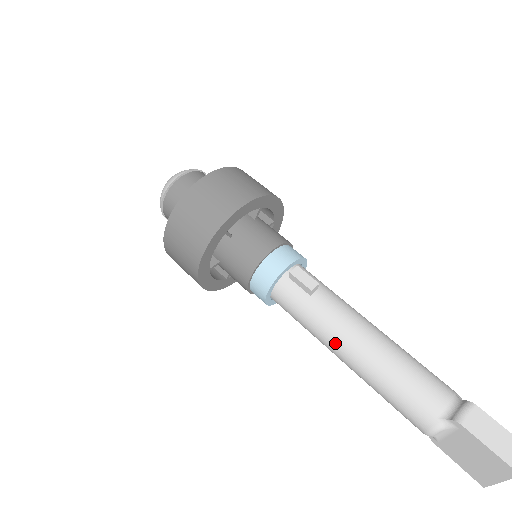
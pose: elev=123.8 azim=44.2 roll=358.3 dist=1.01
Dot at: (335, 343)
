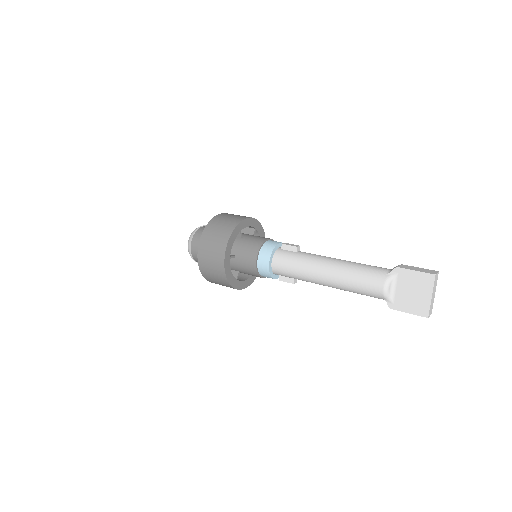
Dot at: (318, 267)
